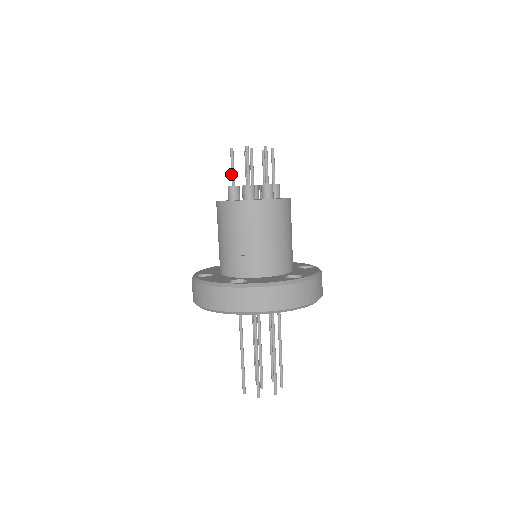
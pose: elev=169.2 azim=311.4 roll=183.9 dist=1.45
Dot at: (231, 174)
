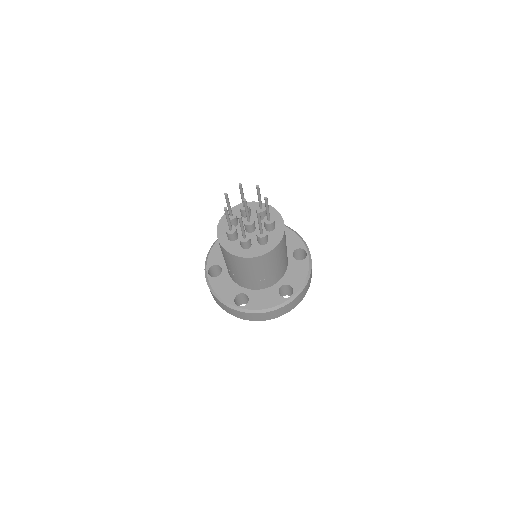
Dot at: occluded
